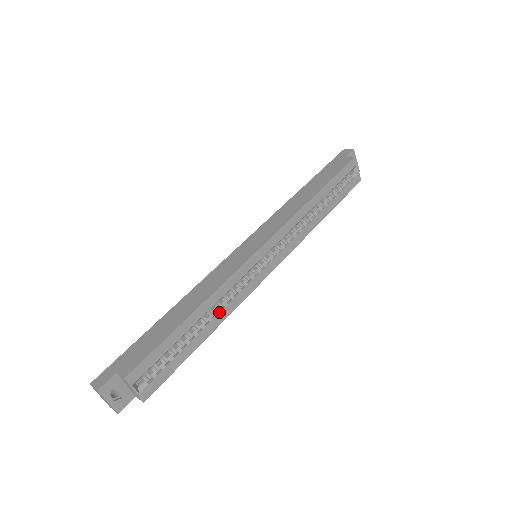
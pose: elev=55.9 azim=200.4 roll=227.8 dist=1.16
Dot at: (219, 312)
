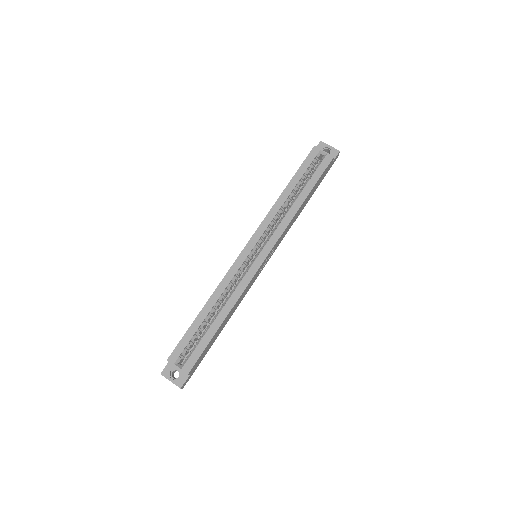
Dot at: (226, 302)
